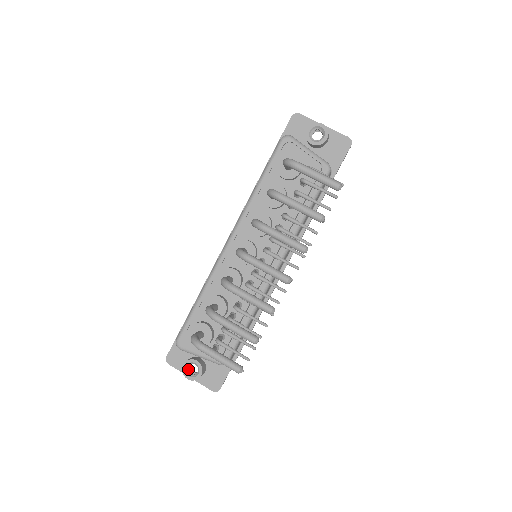
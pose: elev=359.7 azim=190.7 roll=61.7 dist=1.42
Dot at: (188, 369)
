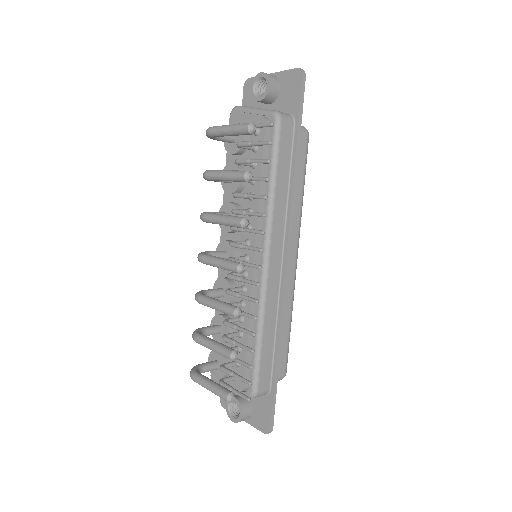
Dot at: (234, 410)
